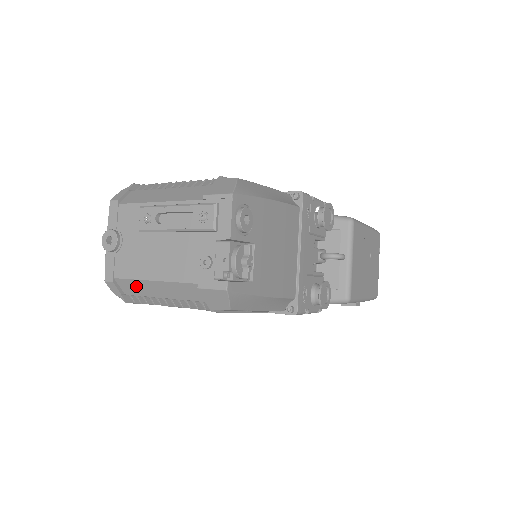
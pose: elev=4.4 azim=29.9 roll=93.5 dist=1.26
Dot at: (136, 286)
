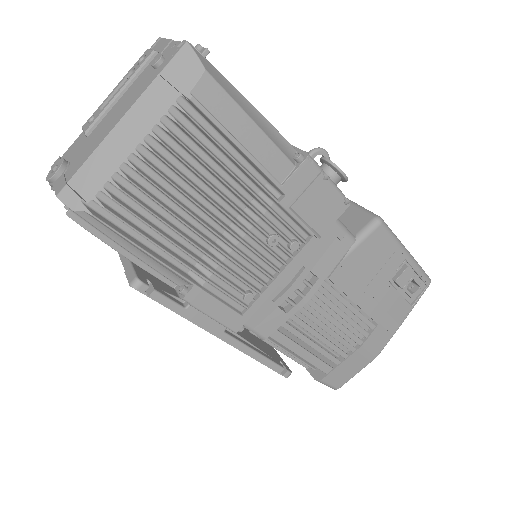
Dot at: (96, 166)
